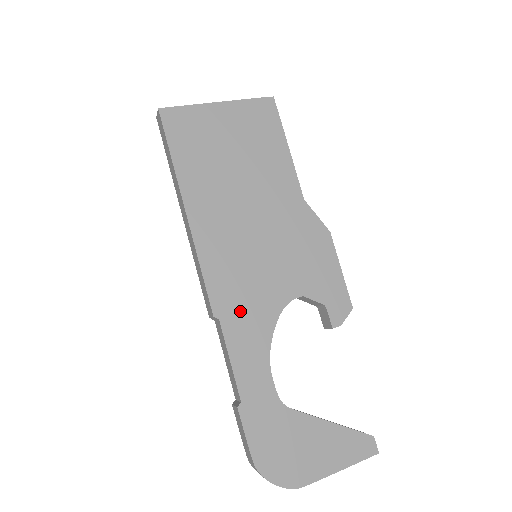
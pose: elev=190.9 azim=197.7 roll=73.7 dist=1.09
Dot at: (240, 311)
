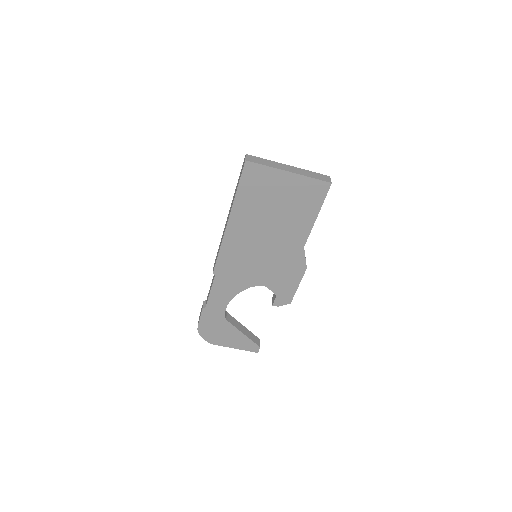
Dot at: (228, 277)
